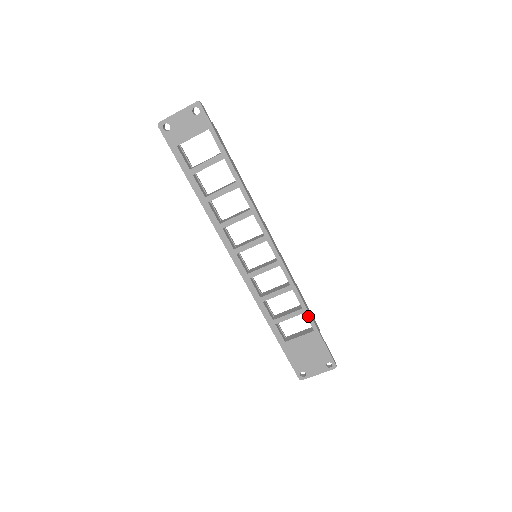
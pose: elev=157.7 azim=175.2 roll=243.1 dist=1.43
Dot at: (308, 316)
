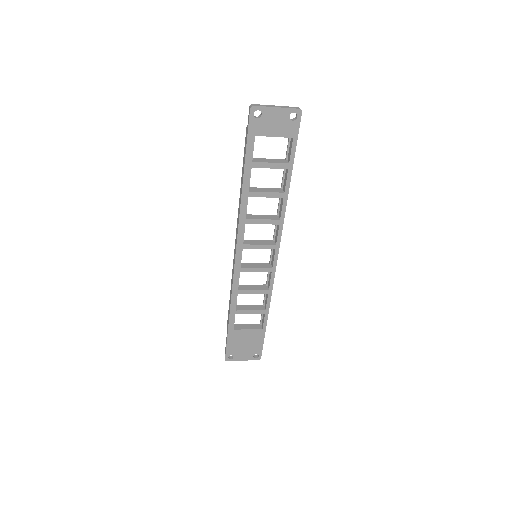
Dot at: (266, 317)
